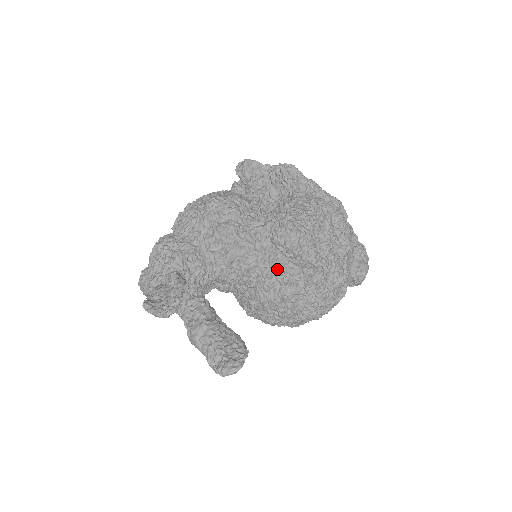
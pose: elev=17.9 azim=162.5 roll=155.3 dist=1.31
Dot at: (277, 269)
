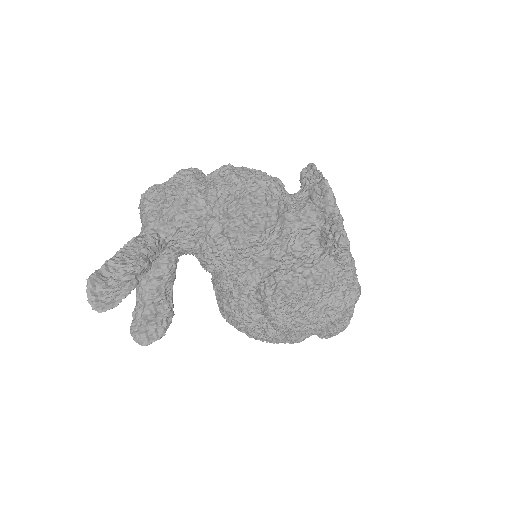
Dot at: (245, 301)
